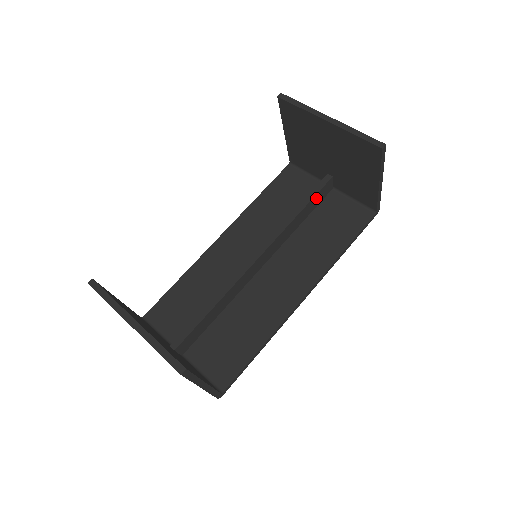
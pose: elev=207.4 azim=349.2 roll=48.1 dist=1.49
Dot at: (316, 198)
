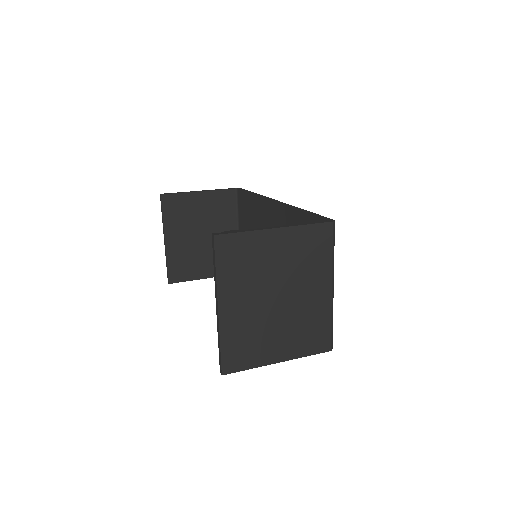
Dot at: occluded
